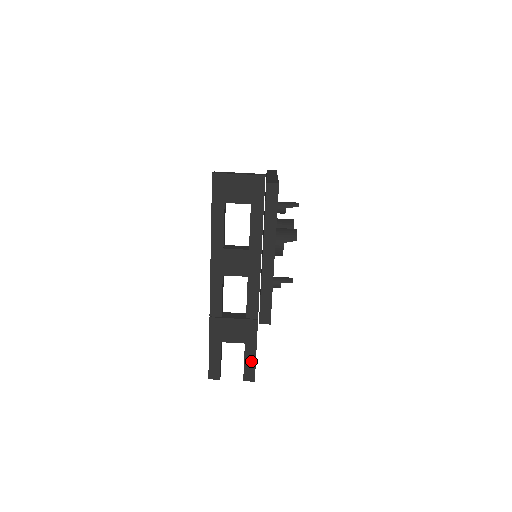
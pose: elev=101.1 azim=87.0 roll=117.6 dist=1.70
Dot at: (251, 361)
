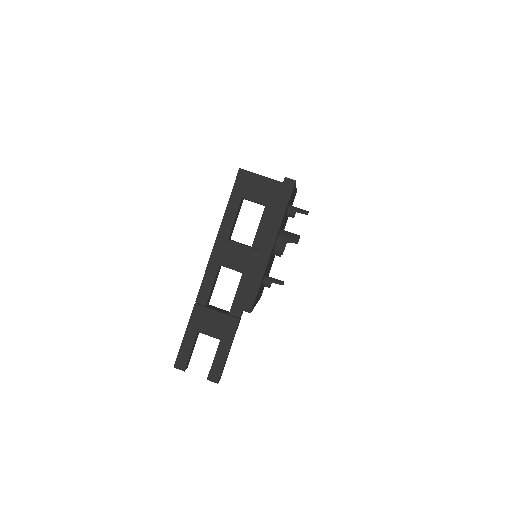
Dot at: (221, 360)
